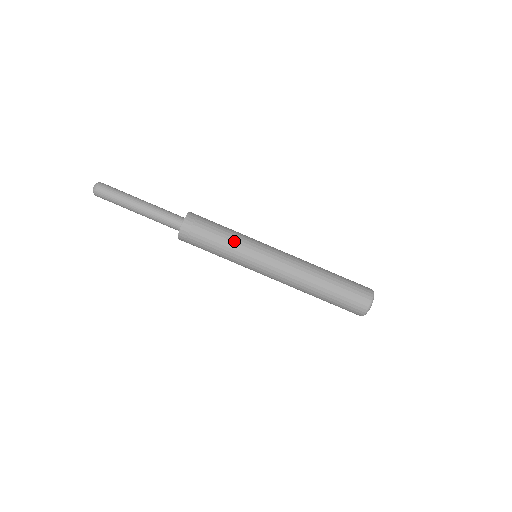
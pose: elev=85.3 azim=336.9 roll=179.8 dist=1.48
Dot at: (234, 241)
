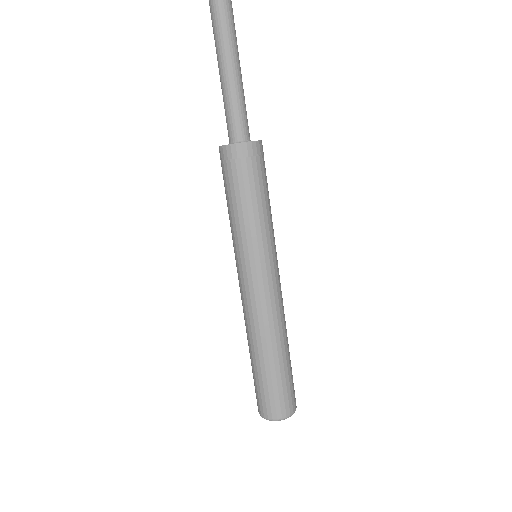
Dot at: (256, 222)
